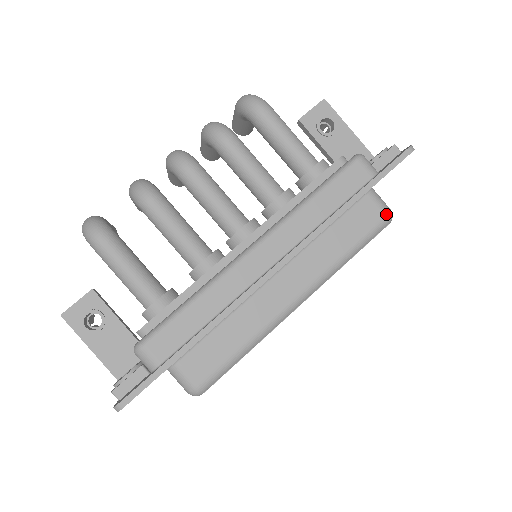
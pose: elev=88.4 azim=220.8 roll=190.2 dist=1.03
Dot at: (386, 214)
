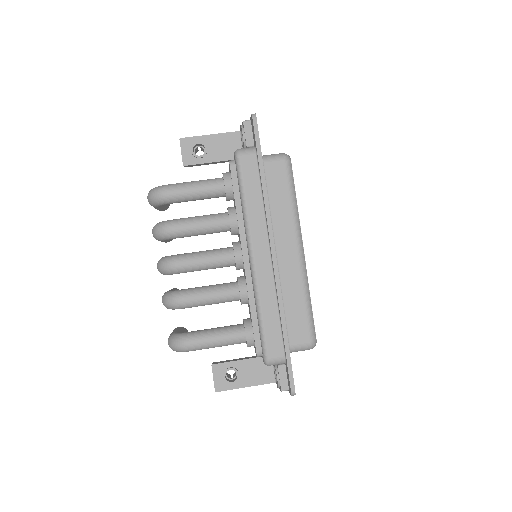
Dot at: (284, 160)
